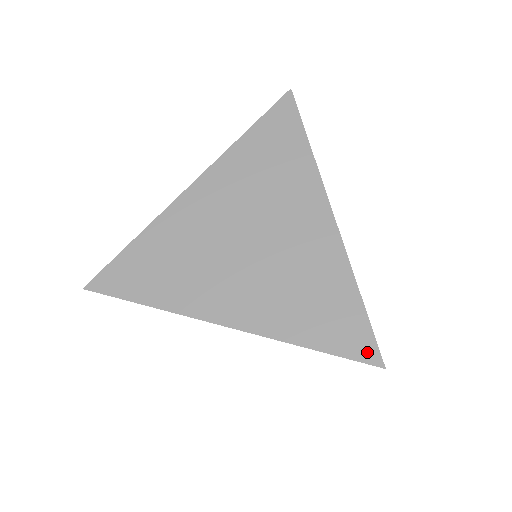
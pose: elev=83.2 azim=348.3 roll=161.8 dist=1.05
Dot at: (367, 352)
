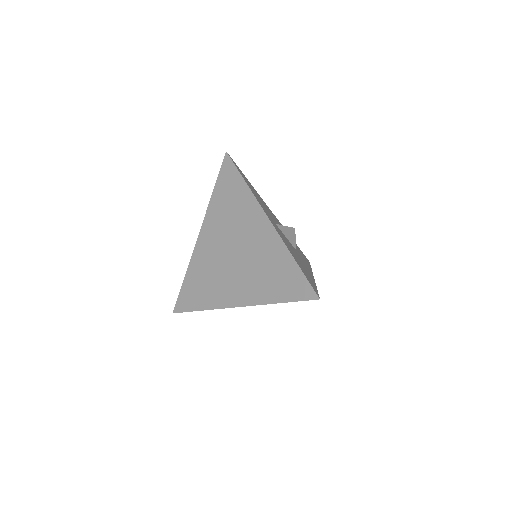
Dot at: (308, 293)
